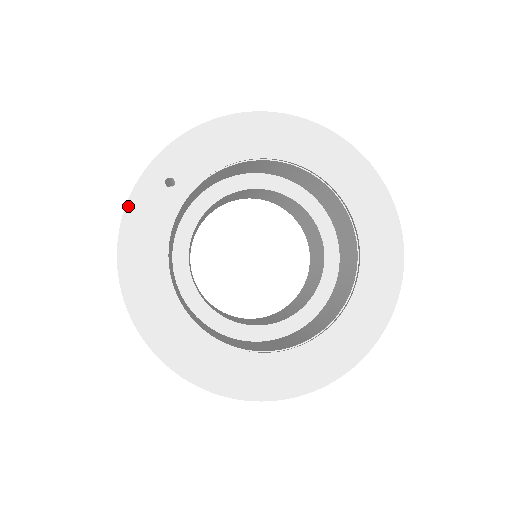
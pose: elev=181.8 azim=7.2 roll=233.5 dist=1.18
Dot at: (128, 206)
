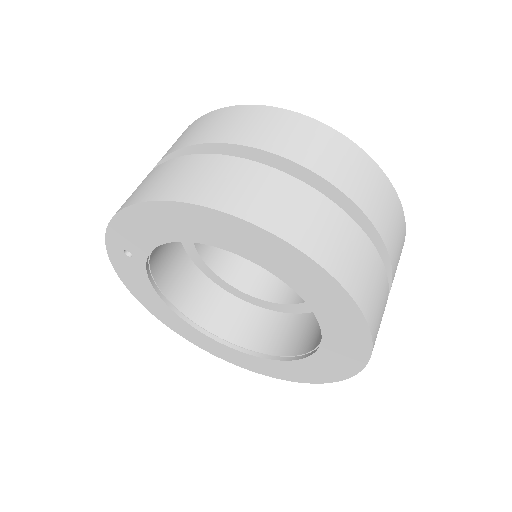
Dot at: (113, 265)
